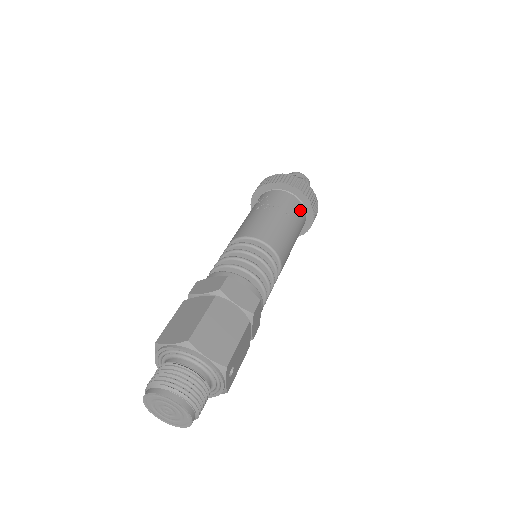
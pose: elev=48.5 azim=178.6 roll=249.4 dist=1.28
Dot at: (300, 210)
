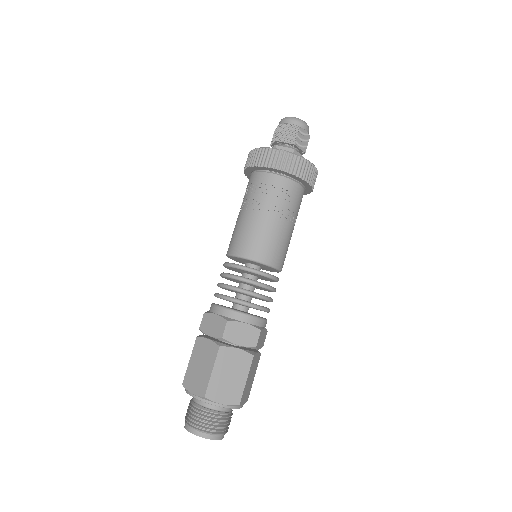
Dot at: occluded
